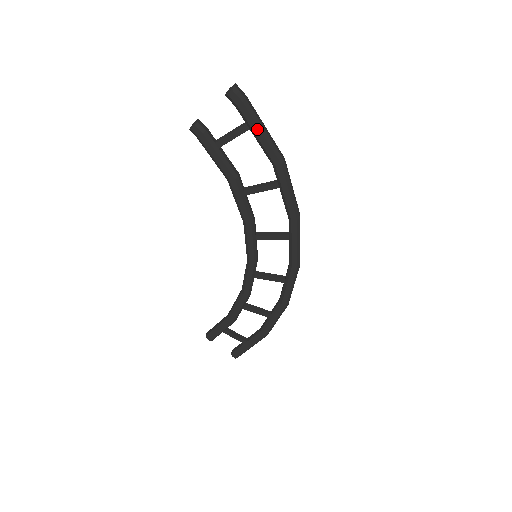
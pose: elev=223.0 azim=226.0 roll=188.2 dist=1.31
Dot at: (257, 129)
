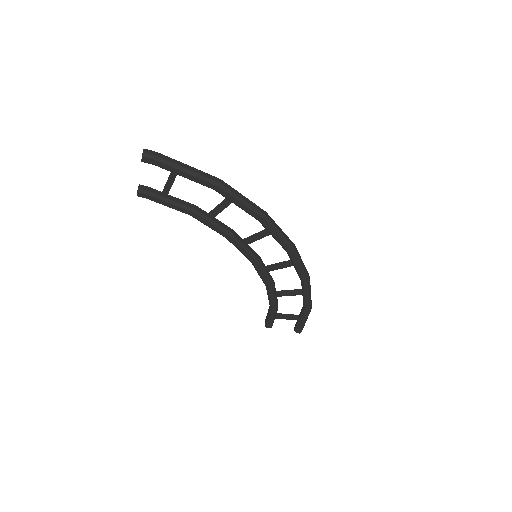
Dot at: (181, 173)
